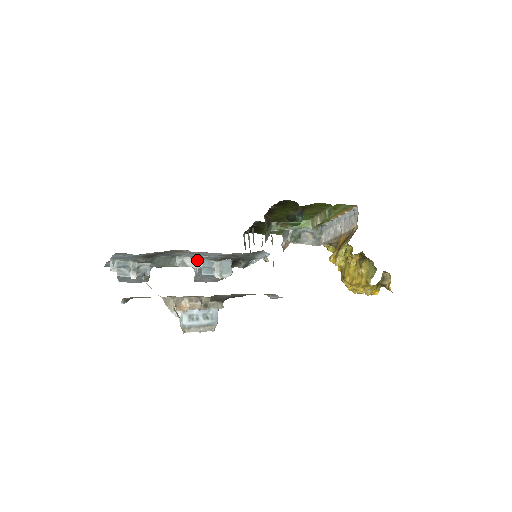
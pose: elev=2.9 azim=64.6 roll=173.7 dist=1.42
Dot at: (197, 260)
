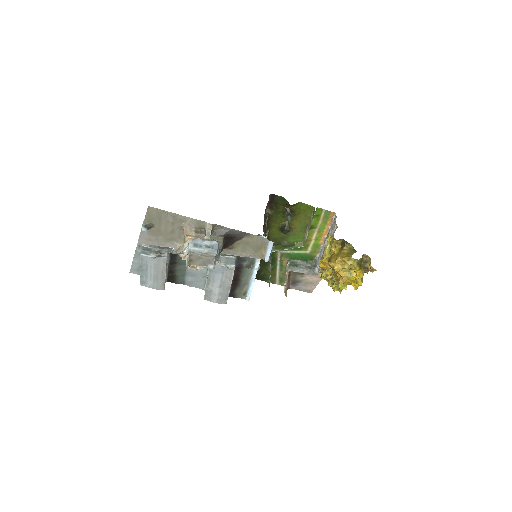
Dot at: occluded
